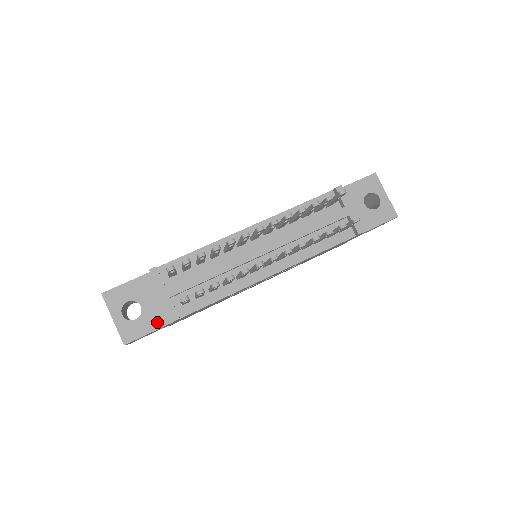
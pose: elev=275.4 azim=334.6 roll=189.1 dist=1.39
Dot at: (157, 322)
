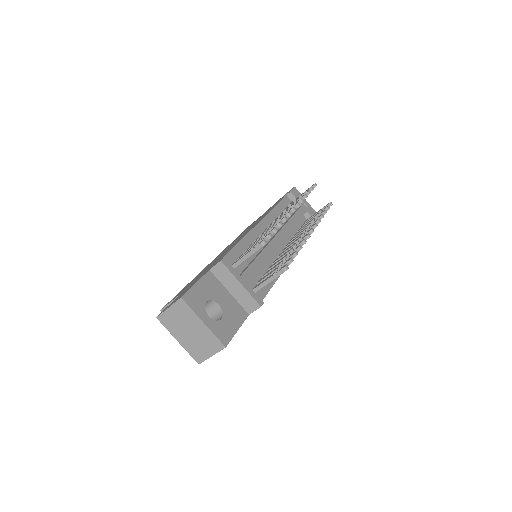
Dot at: (238, 317)
